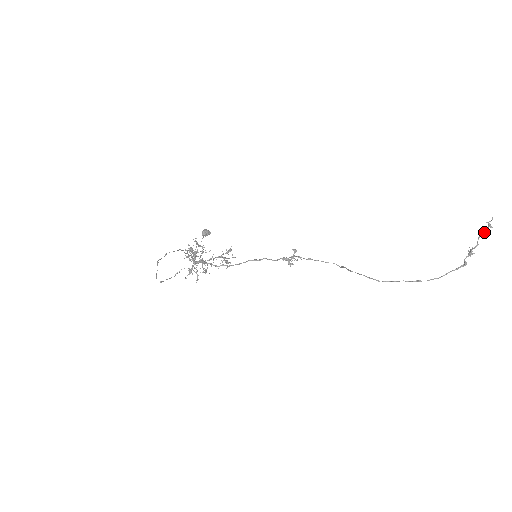
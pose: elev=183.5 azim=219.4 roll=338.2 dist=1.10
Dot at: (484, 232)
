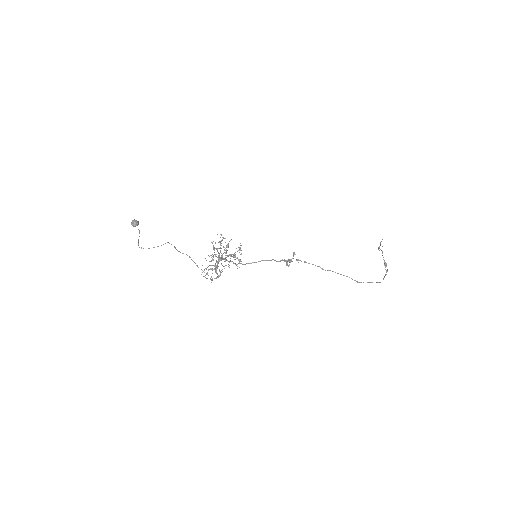
Dot at: occluded
